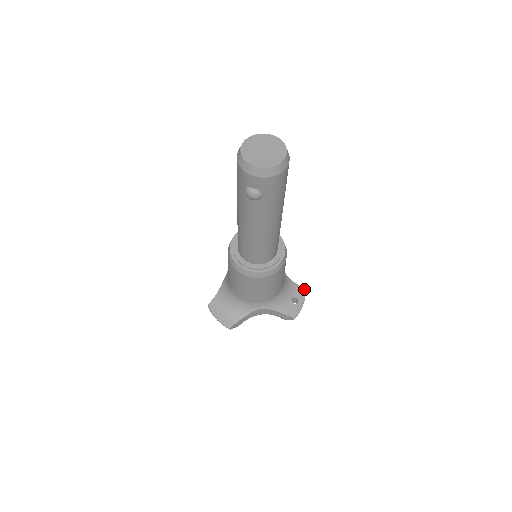
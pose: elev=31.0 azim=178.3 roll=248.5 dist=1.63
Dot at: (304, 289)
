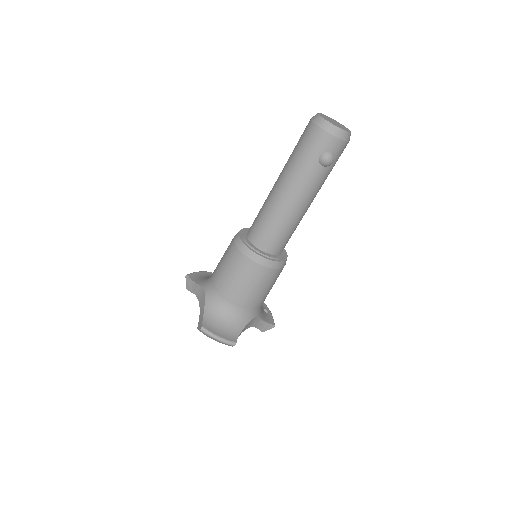
Dot at: occluded
